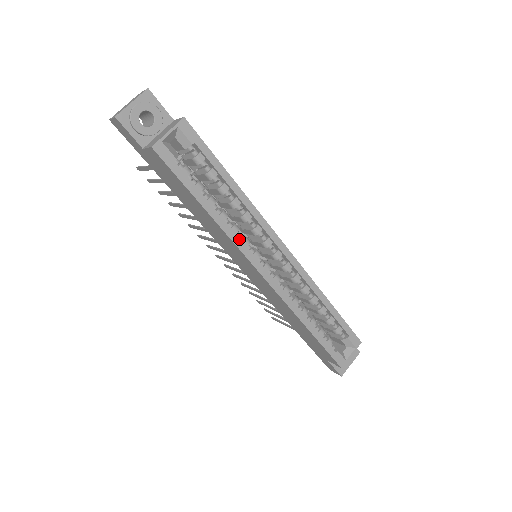
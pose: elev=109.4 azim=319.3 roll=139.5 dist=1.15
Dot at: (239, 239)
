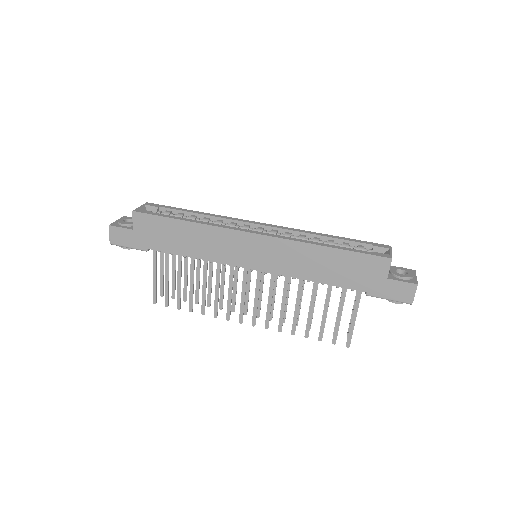
Dot at: (221, 225)
